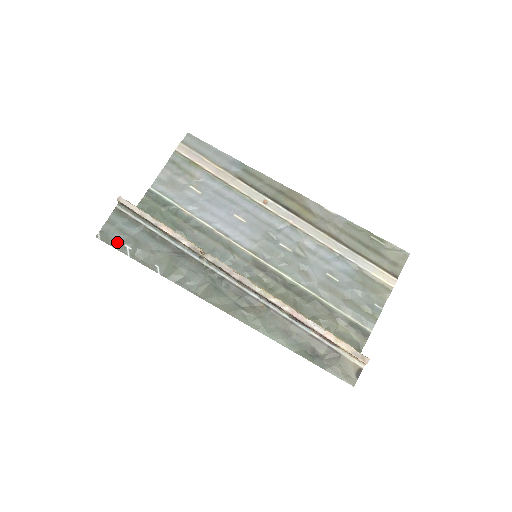
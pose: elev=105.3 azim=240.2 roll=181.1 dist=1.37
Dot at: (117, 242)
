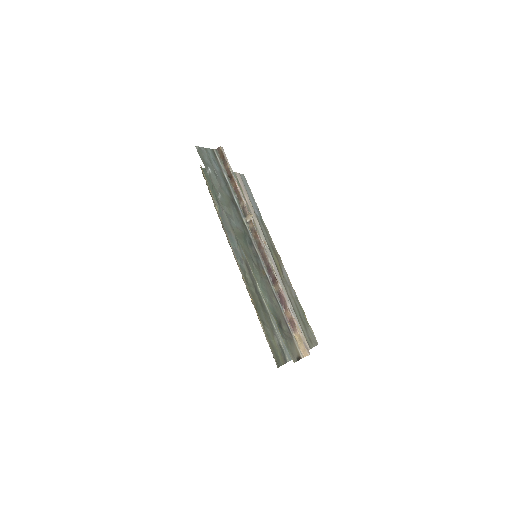
Dot at: (205, 161)
